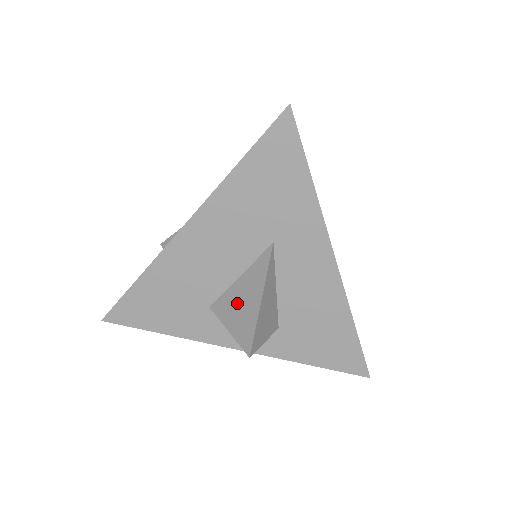
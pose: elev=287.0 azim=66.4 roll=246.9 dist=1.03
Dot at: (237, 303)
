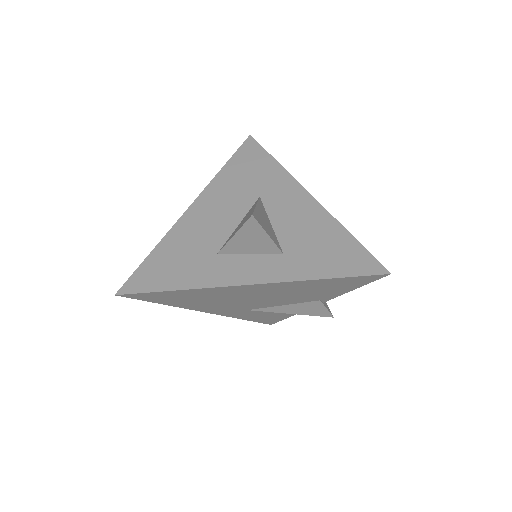
Dot at: (239, 226)
